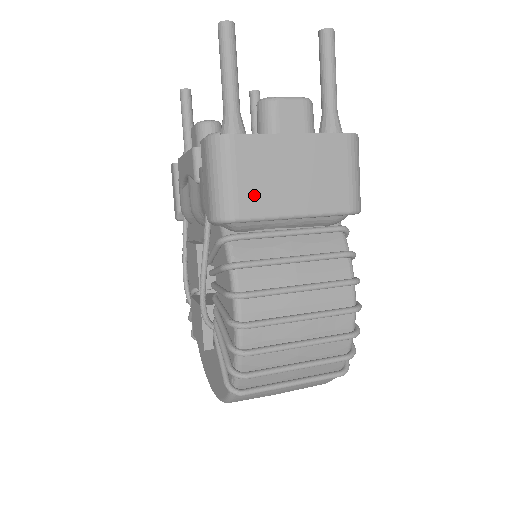
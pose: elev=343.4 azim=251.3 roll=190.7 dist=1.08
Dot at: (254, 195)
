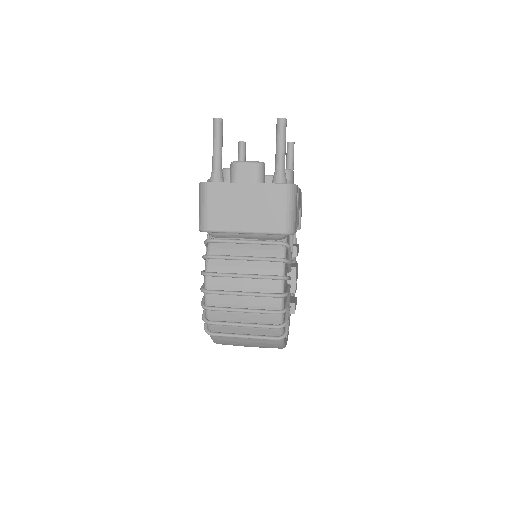
Dot at: (219, 217)
